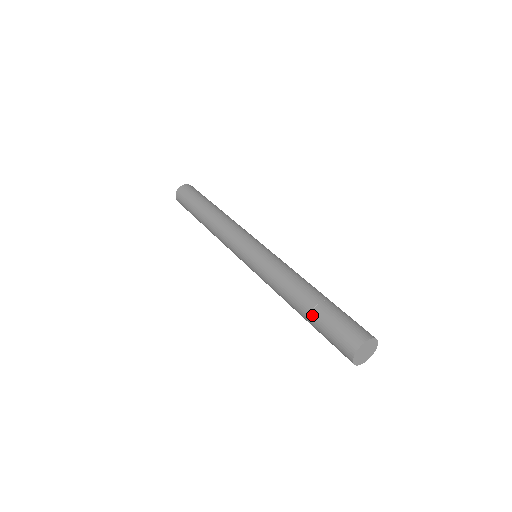
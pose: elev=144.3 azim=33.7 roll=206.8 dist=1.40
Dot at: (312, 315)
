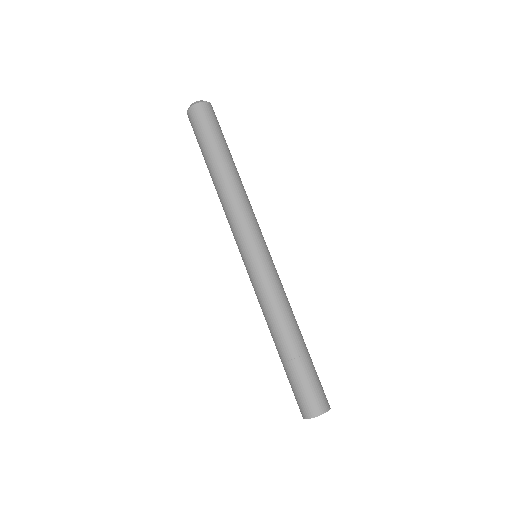
Dot at: (295, 361)
